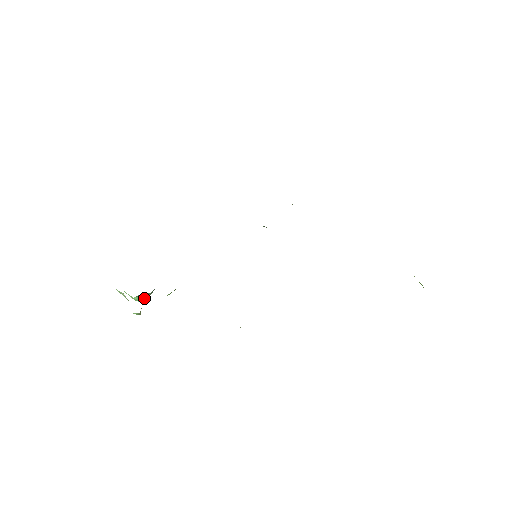
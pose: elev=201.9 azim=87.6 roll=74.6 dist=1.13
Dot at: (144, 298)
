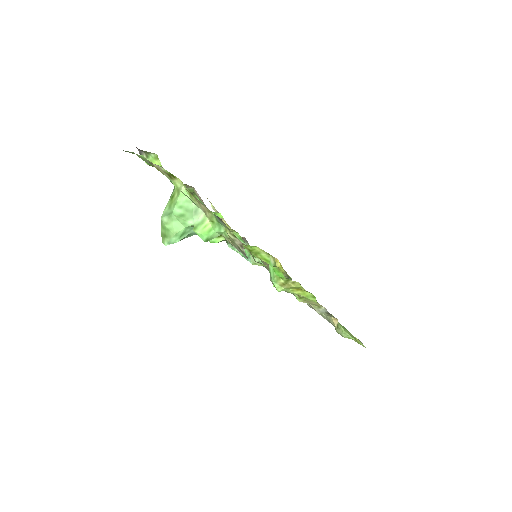
Dot at: (185, 236)
